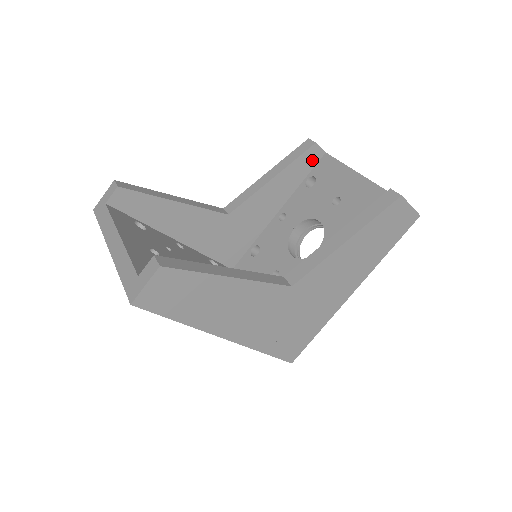
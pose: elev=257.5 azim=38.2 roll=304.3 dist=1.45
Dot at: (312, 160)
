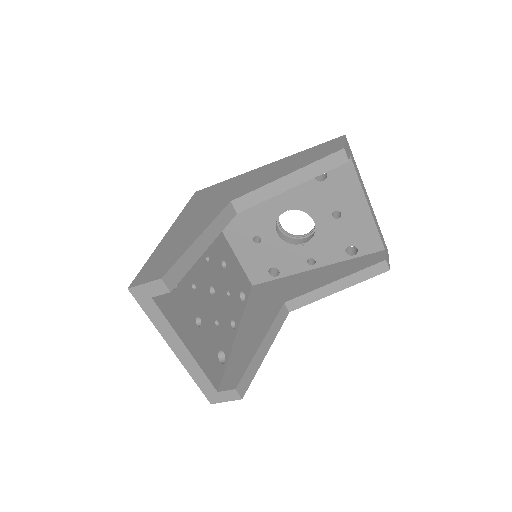
Dot at: occluded
